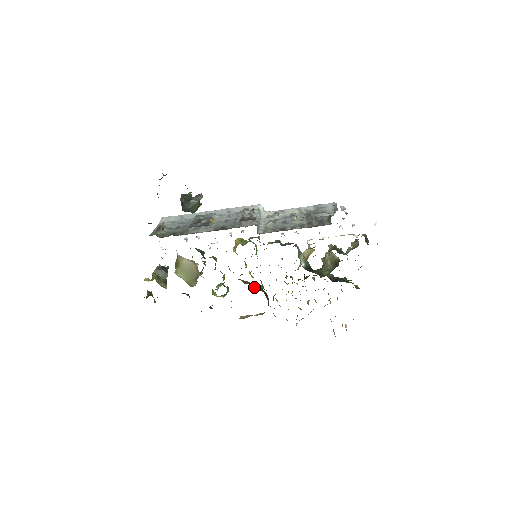
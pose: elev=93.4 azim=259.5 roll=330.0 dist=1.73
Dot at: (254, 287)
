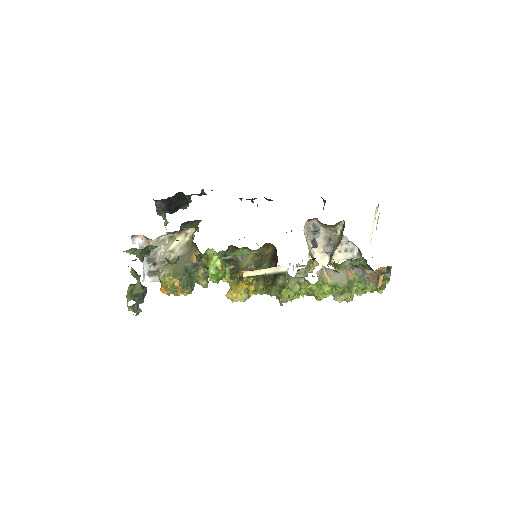
Dot at: (257, 269)
